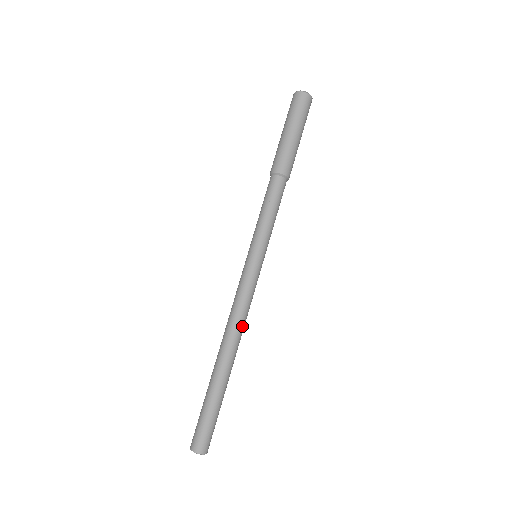
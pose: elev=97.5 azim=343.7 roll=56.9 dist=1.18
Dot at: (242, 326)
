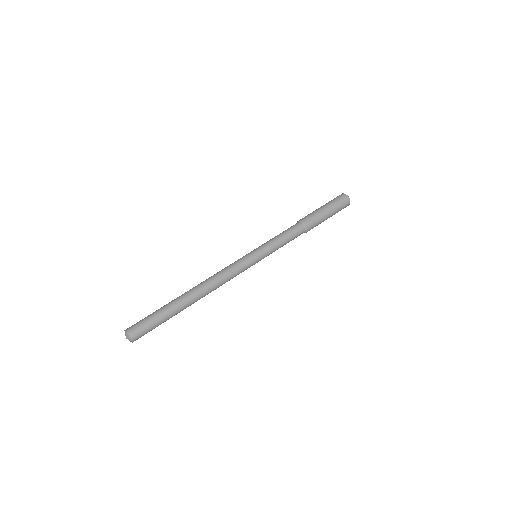
Dot at: (214, 279)
